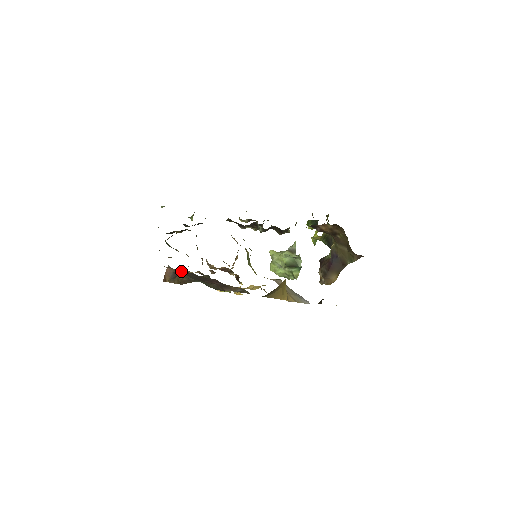
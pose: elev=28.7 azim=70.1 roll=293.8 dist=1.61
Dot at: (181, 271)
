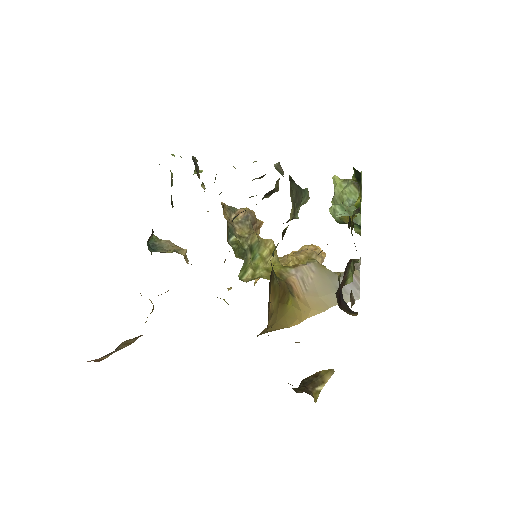
Dot at: occluded
